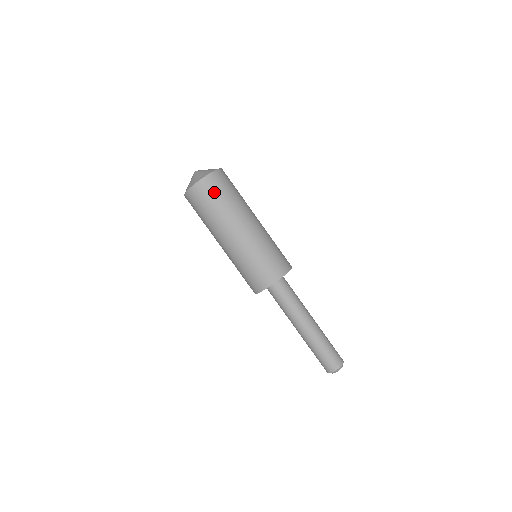
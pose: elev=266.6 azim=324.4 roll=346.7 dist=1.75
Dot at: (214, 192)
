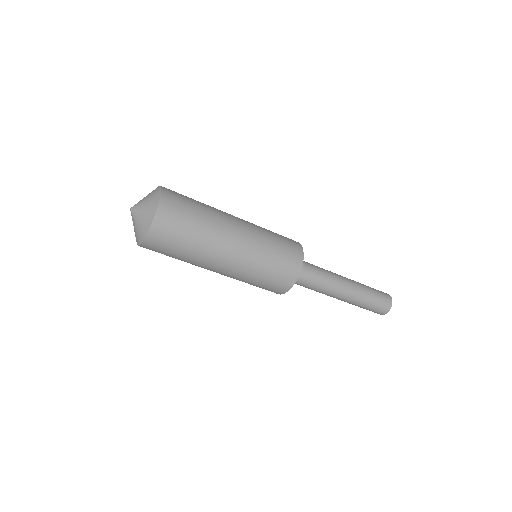
Dot at: (161, 253)
